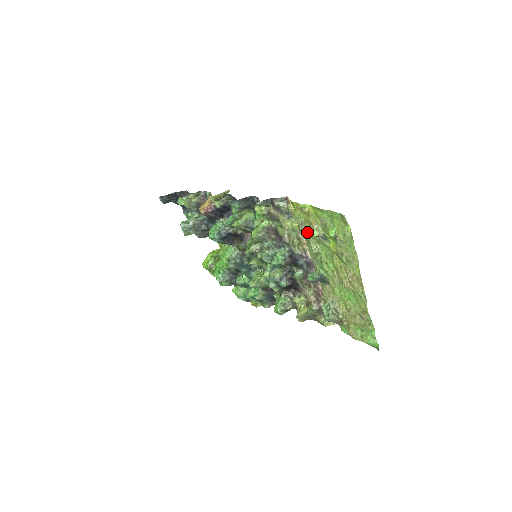
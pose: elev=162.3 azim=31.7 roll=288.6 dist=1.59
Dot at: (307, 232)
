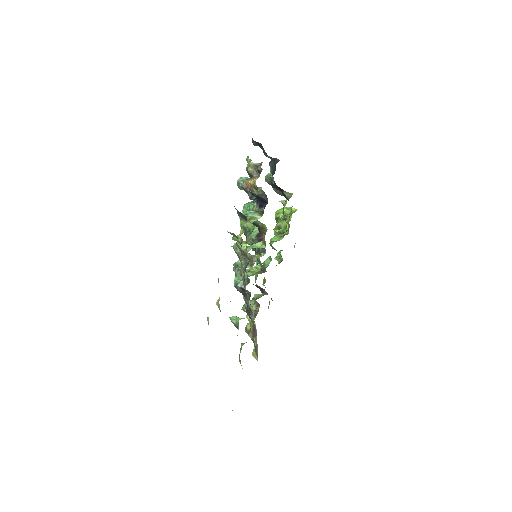
Dot at: occluded
